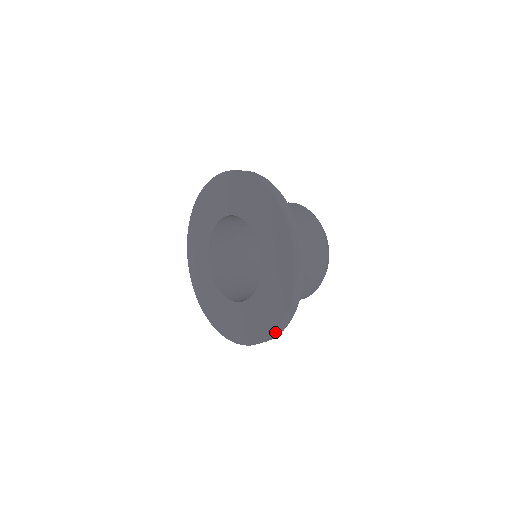
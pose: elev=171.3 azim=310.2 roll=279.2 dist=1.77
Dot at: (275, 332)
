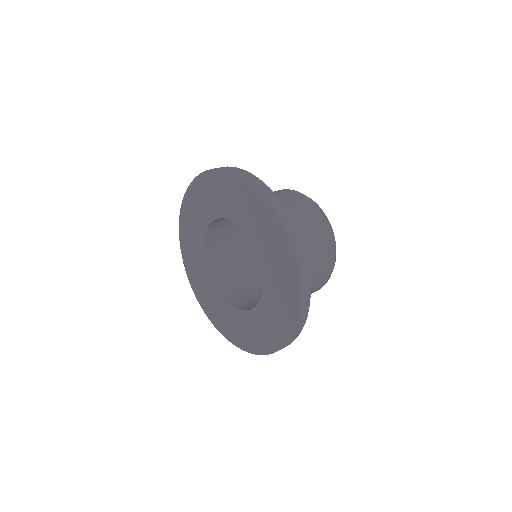
Dot at: (253, 353)
